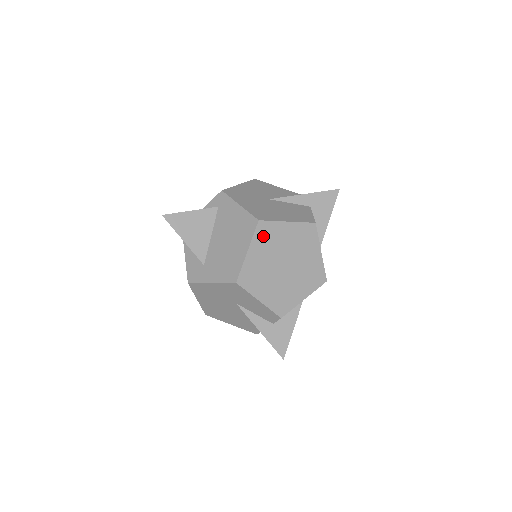
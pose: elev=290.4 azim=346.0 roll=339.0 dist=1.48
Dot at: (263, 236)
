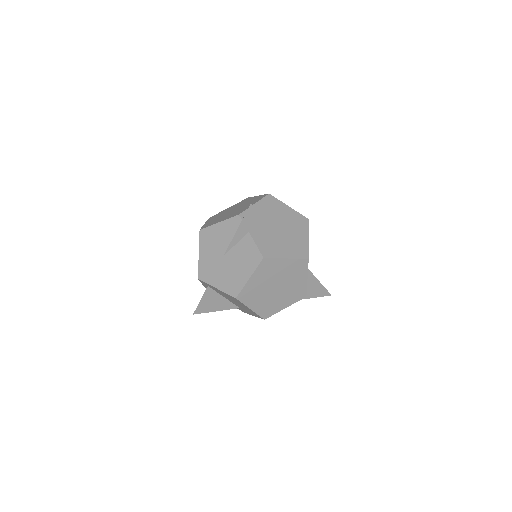
Dot at: (248, 298)
